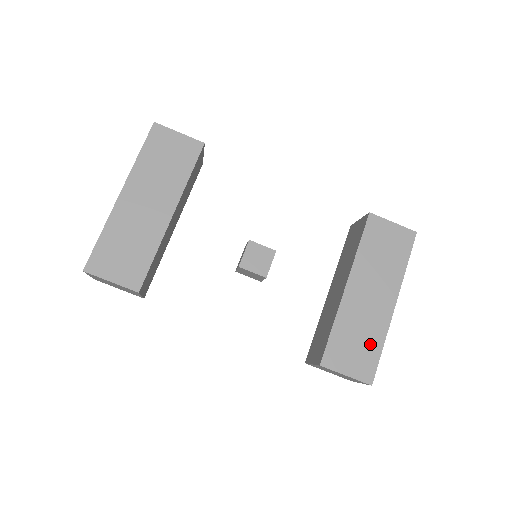
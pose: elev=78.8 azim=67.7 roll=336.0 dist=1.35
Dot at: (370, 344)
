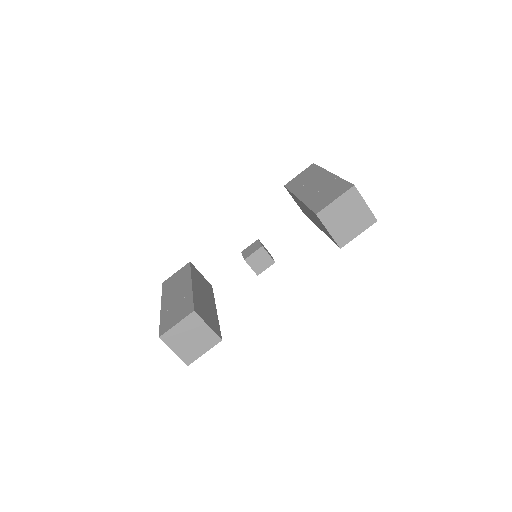
Dot at: (334, 186)
